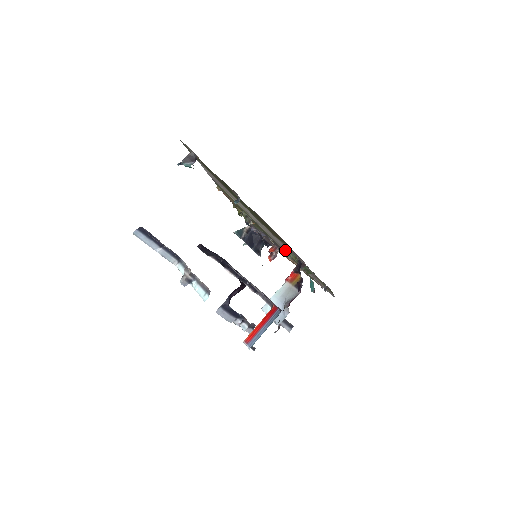
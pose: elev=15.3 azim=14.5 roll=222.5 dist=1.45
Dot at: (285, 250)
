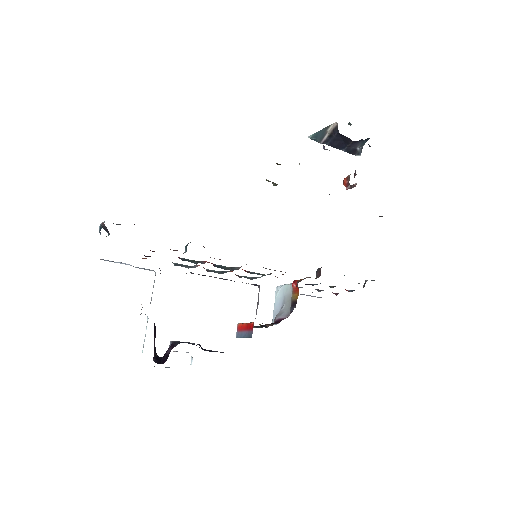
Dot at: occluded
